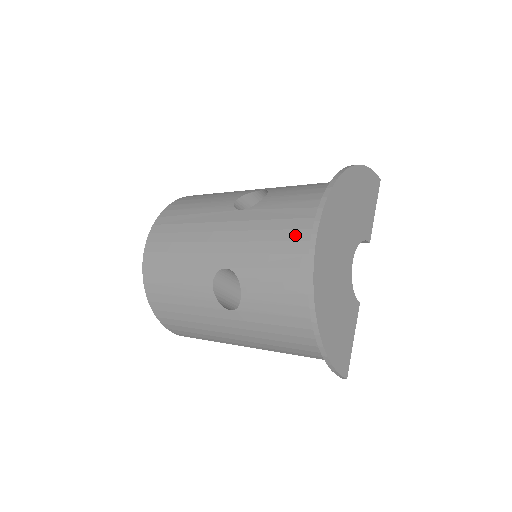
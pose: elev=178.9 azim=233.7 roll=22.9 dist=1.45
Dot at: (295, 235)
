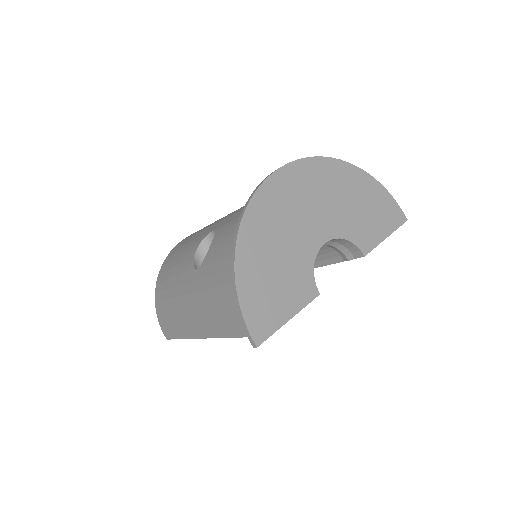
Dot at: occluded
